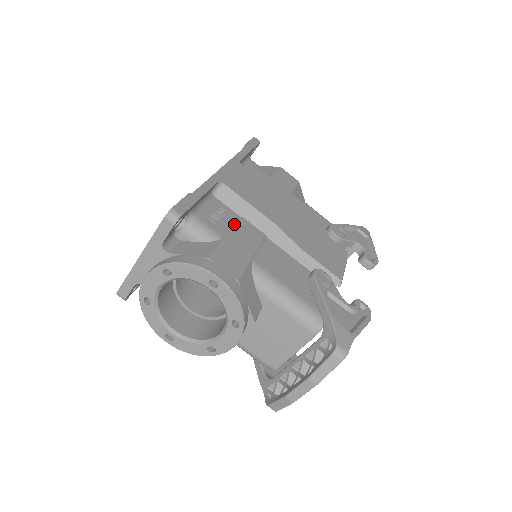
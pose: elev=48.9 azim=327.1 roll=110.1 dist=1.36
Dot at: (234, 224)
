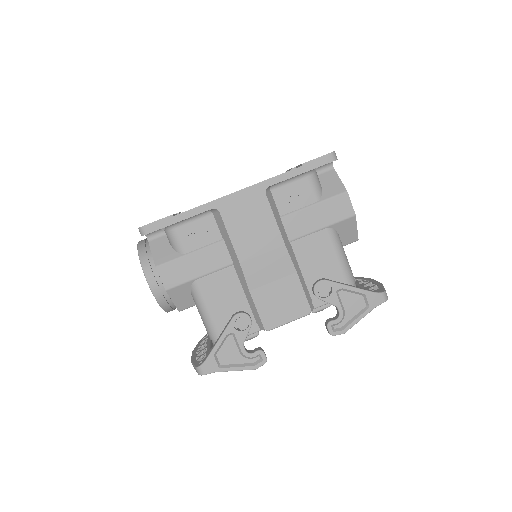
Dot at: (208, 245)
